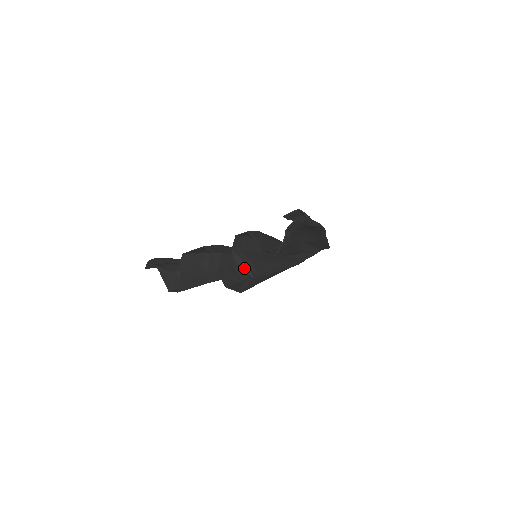
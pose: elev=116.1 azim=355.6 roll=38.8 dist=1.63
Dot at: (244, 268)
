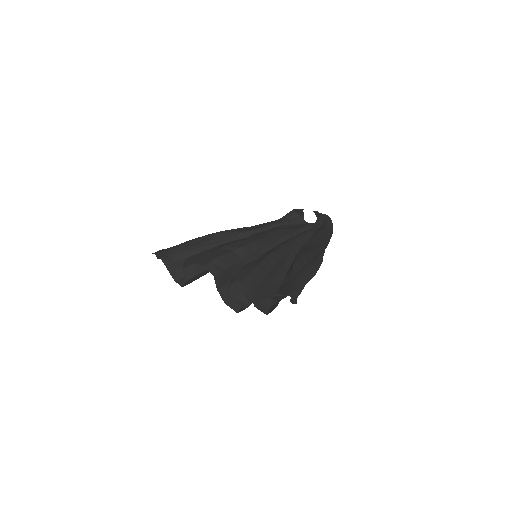
Dot at: (241, 297)
